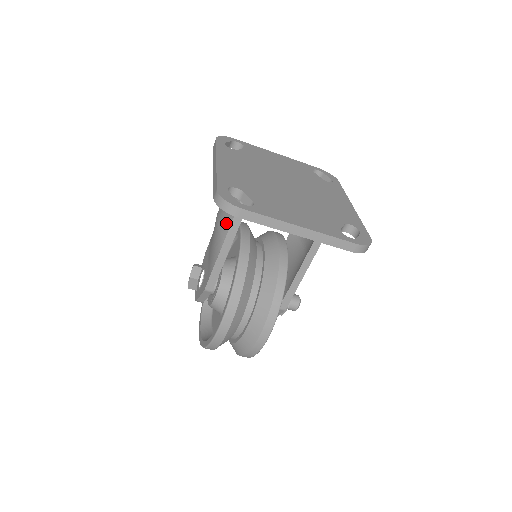
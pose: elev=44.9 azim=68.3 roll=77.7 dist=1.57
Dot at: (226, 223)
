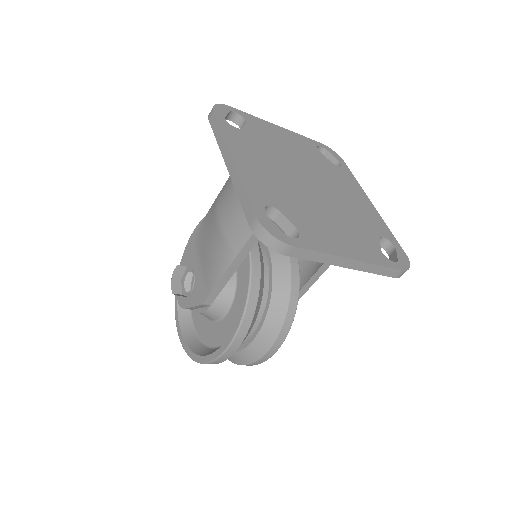
Dot at: (240, 235)
